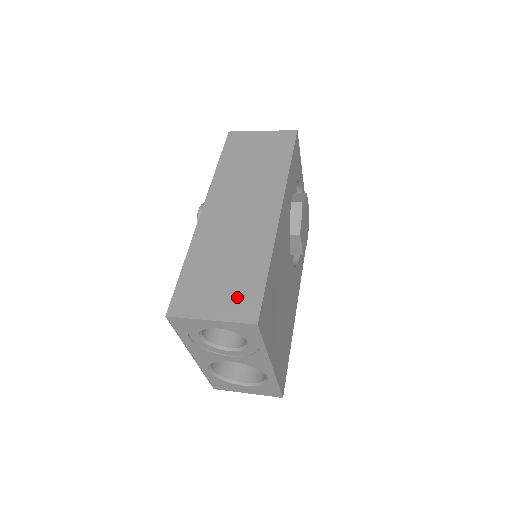
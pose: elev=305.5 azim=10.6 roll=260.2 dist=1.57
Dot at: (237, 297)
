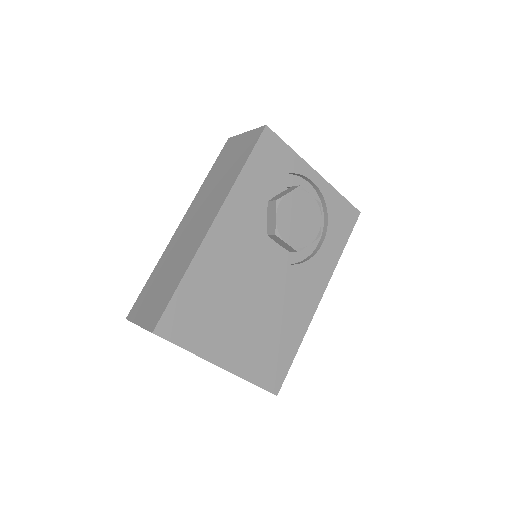
Dot at: (156, 307)
